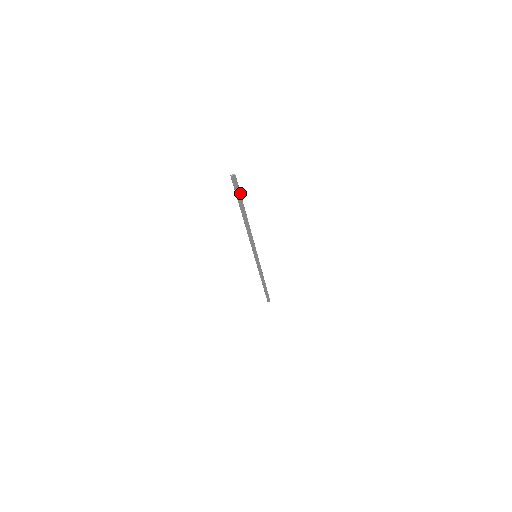
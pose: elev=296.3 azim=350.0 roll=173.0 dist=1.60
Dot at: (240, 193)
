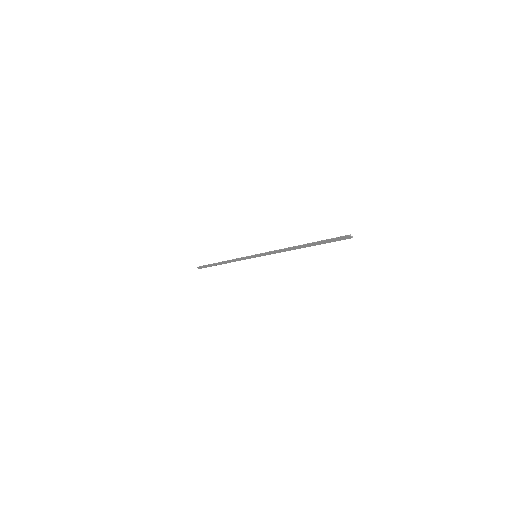
Dot at: occluded
